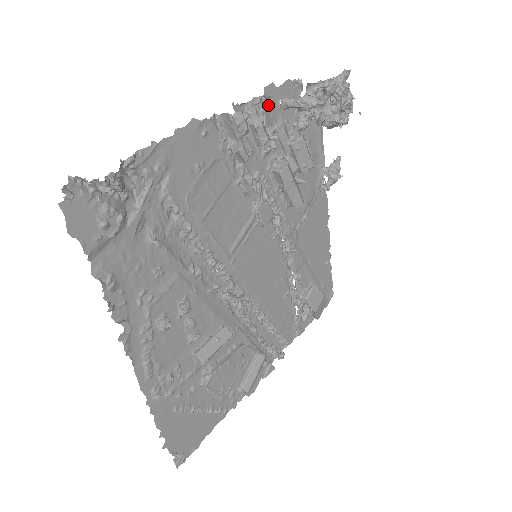
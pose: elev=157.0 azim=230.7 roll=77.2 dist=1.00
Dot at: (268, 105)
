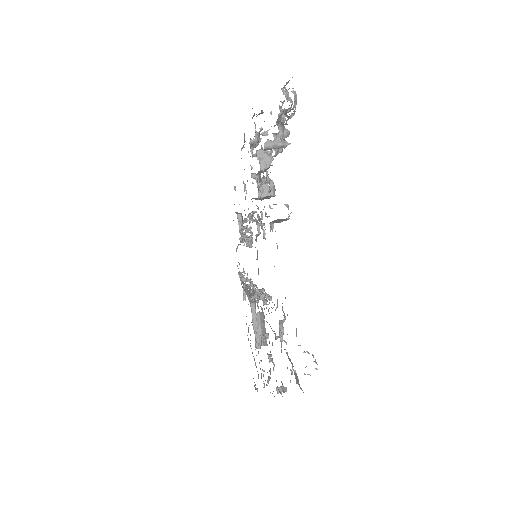
Dot at: occluded
